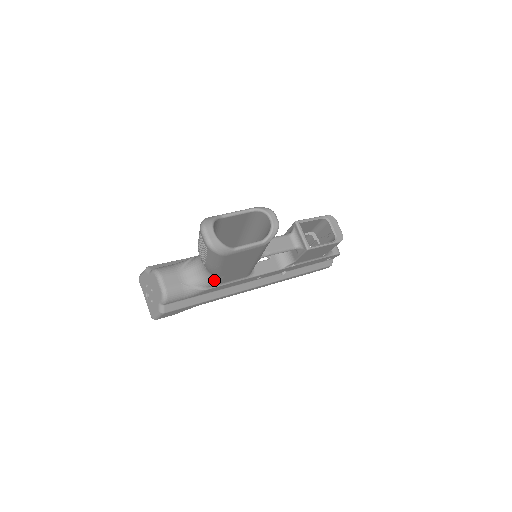
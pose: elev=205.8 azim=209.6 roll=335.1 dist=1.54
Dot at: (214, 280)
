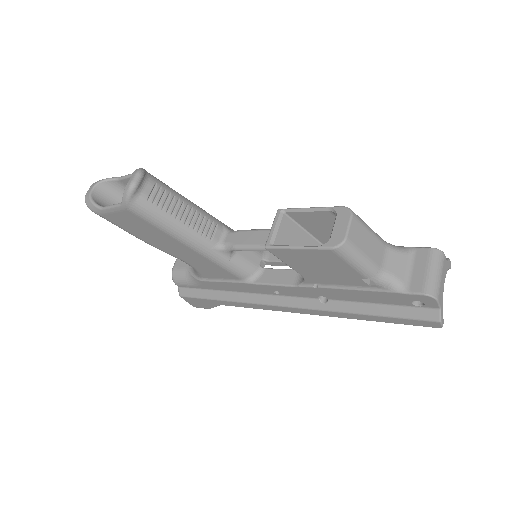
Dot at: (192, 267)
